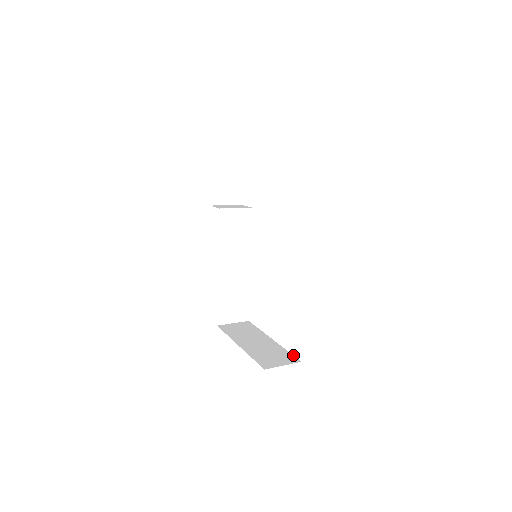
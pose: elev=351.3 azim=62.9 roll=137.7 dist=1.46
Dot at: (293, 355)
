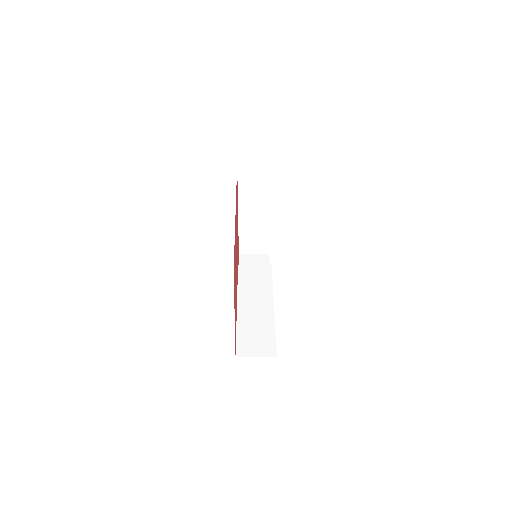
Dot at: occluded
